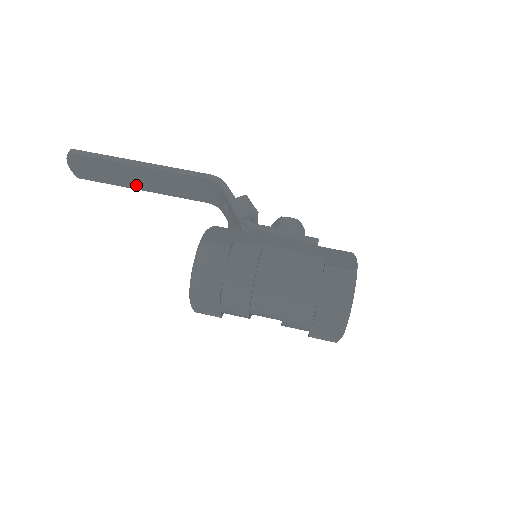
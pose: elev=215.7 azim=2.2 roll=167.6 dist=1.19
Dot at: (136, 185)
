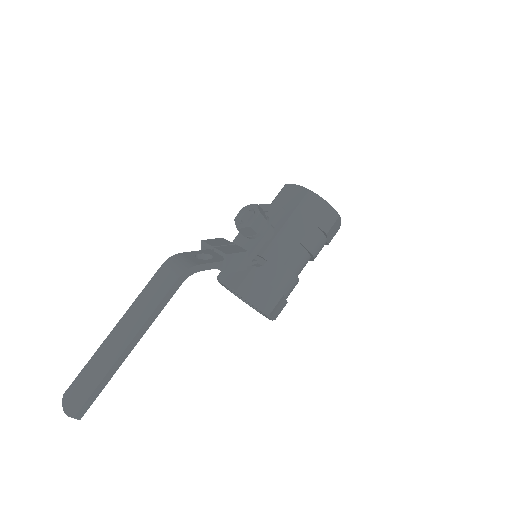
Dot at: occluded
